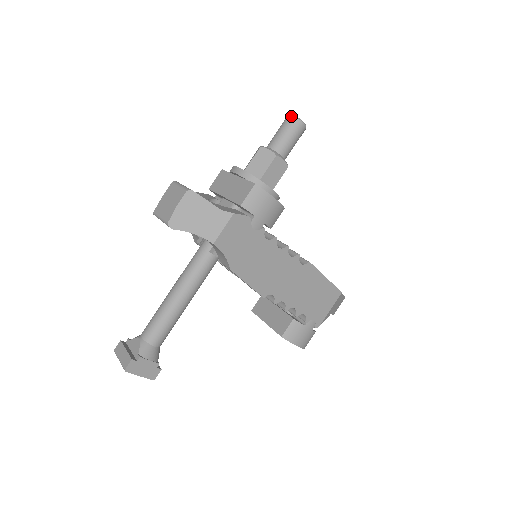
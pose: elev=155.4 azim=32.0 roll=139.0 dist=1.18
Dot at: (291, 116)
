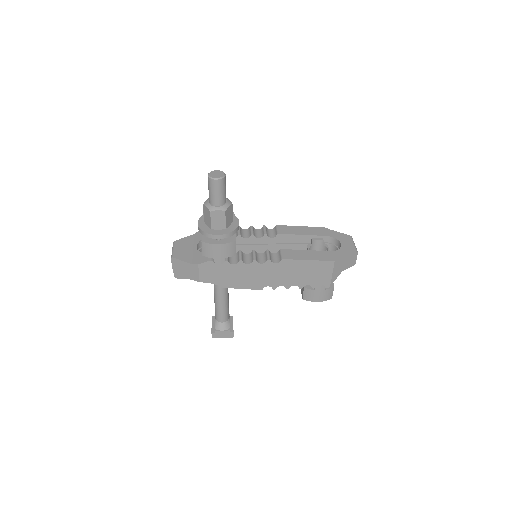
Dot at: (208, 177)
